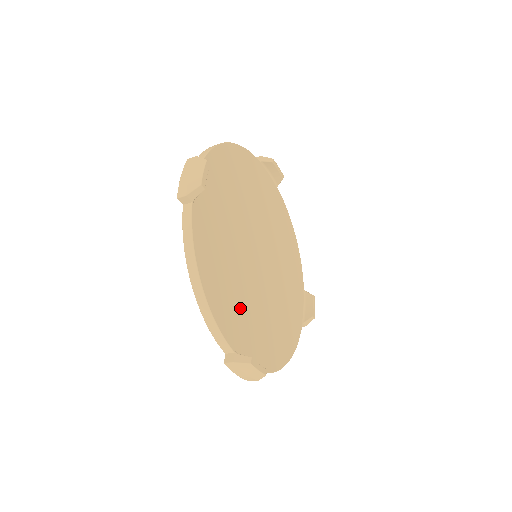
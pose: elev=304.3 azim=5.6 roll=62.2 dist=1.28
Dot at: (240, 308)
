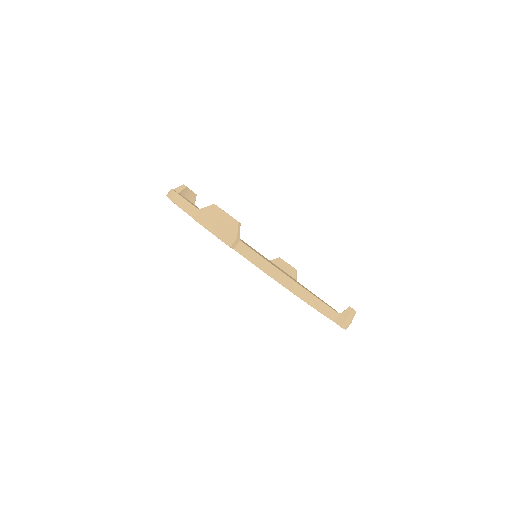
Dot at: occluded
